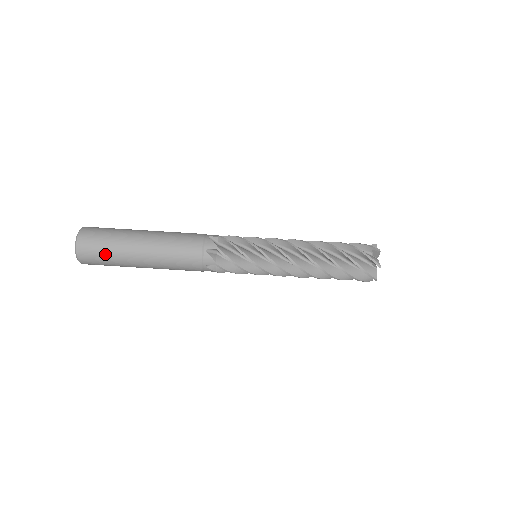
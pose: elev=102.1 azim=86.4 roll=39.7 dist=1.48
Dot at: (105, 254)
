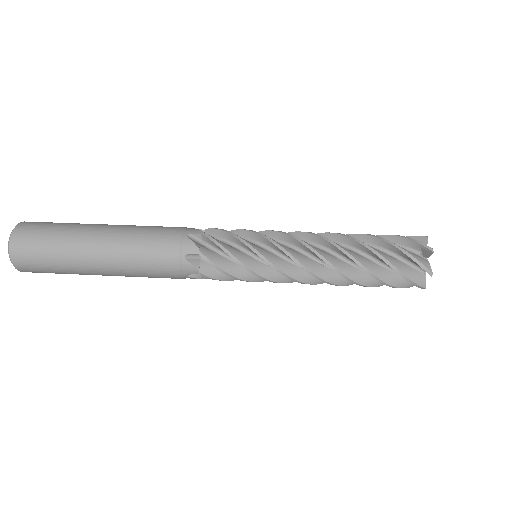
Dot at: (48, 241)
